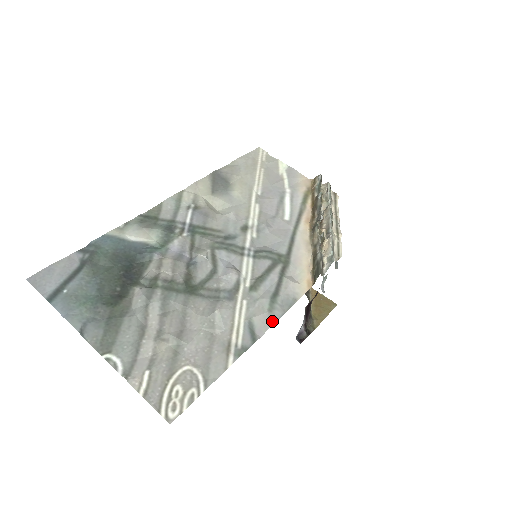
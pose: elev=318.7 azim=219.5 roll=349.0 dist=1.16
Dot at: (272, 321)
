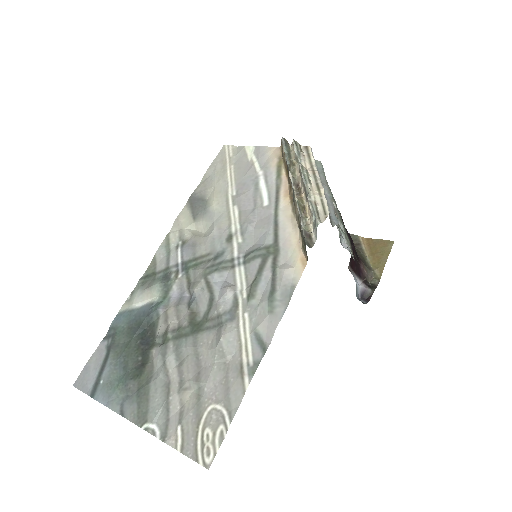
Dot at: (276, 322)
